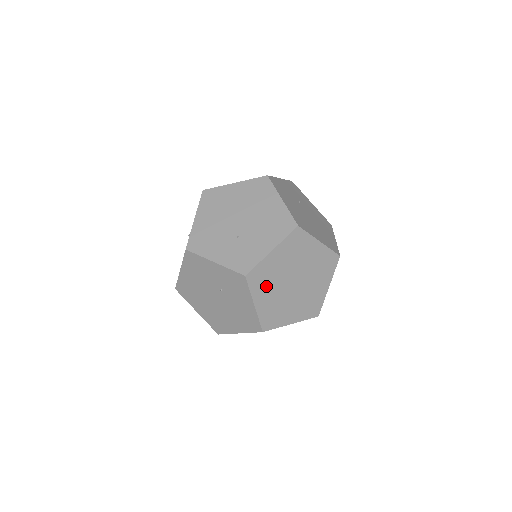
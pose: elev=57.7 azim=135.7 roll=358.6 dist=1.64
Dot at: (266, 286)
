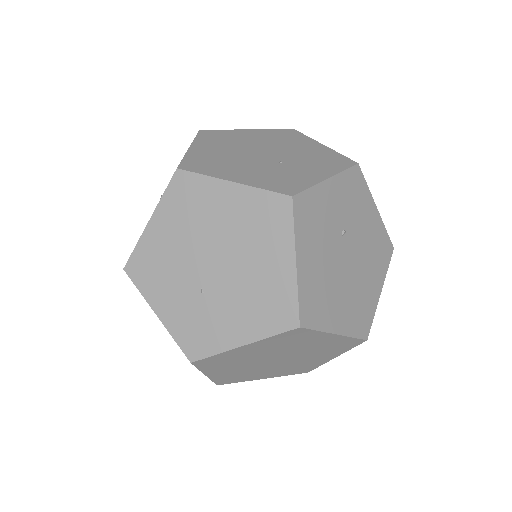
Dot at: (227, 365)
